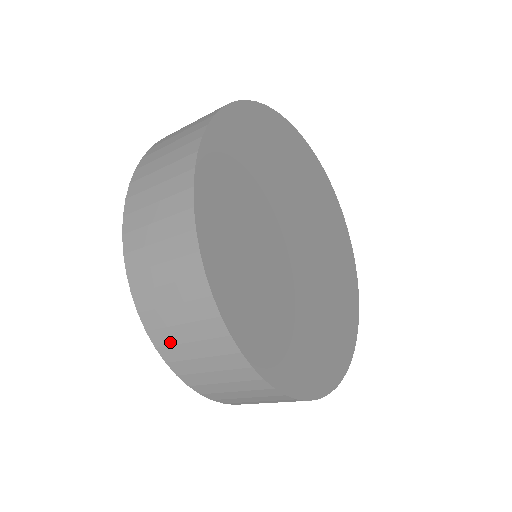
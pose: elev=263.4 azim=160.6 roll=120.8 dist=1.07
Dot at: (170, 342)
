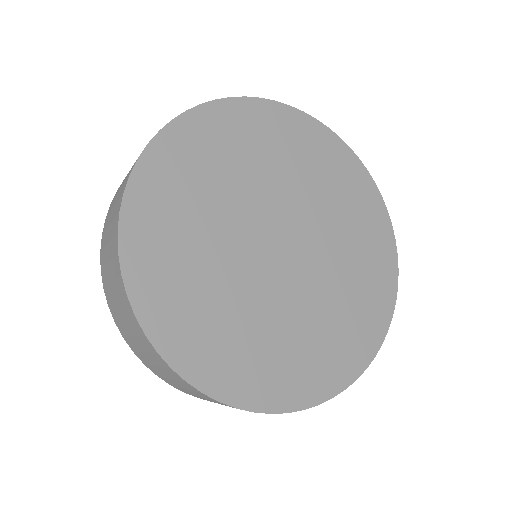
Dot at: occluded
